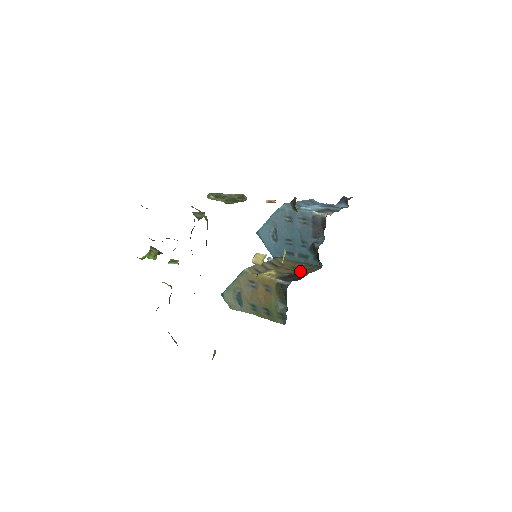
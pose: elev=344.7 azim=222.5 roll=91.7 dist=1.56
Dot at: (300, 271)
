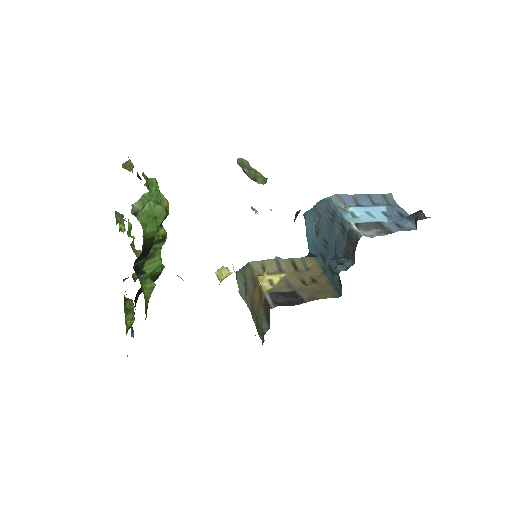
Dot at: (309, 291)
